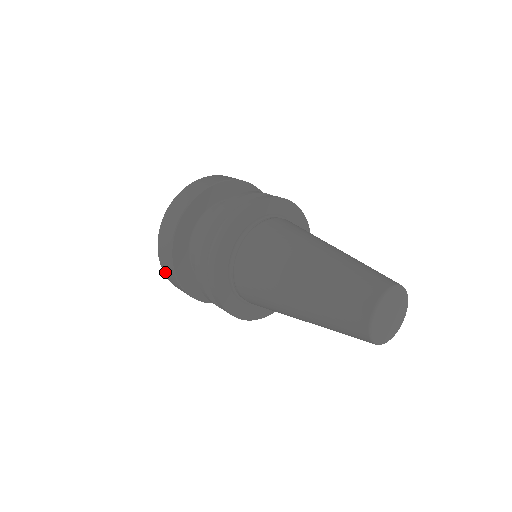
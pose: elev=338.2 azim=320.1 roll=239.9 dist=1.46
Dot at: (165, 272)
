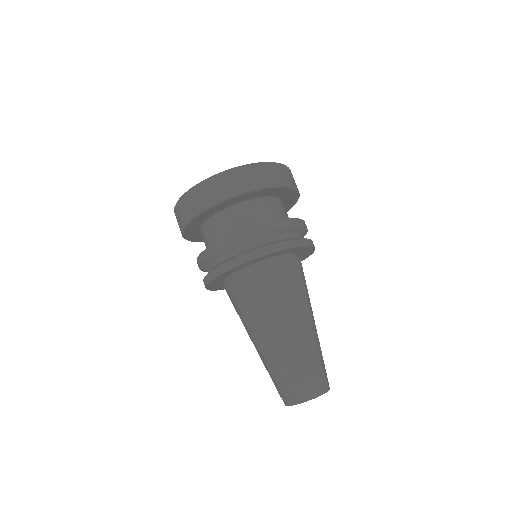
Dot at: (177, 208)
